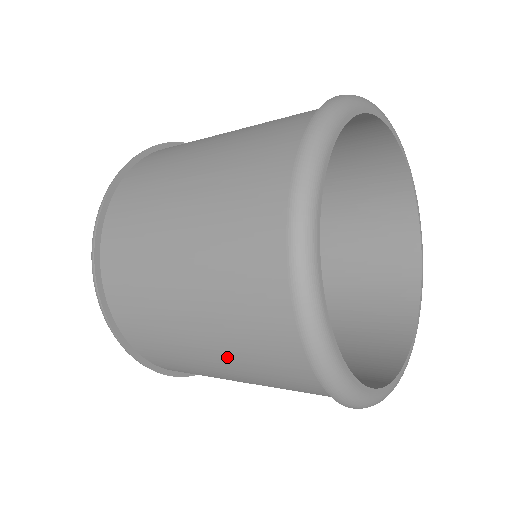
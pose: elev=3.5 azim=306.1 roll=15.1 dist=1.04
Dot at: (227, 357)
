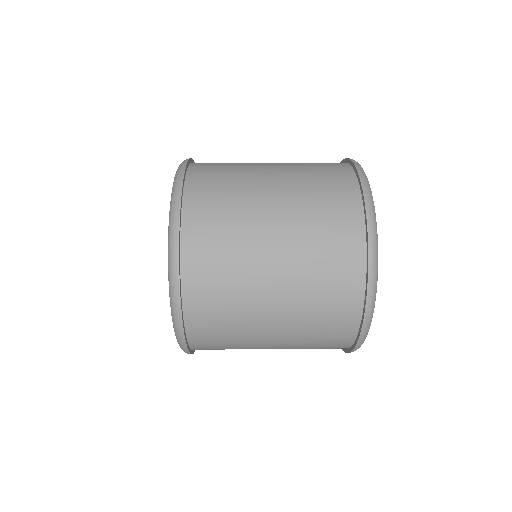
Dot at: occluded
